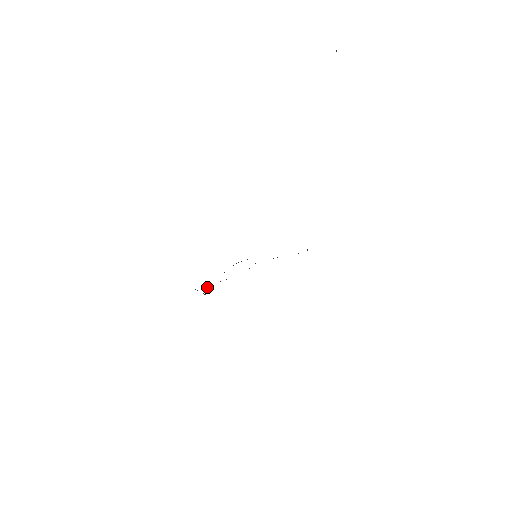
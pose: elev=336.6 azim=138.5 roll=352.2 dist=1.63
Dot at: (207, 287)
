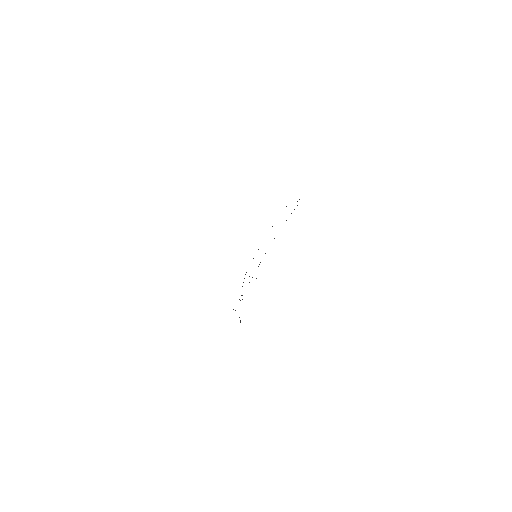
Dot at: occluded
